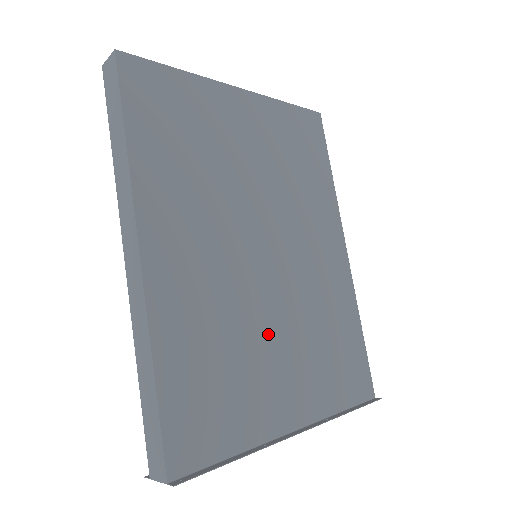
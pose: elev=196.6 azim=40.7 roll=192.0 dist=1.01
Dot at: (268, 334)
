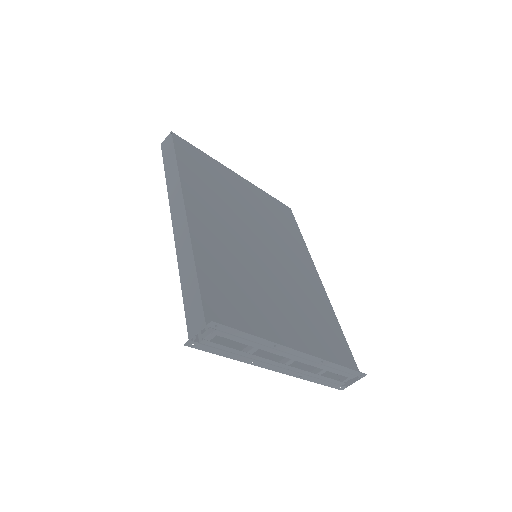
Dot at: (270, 290)
